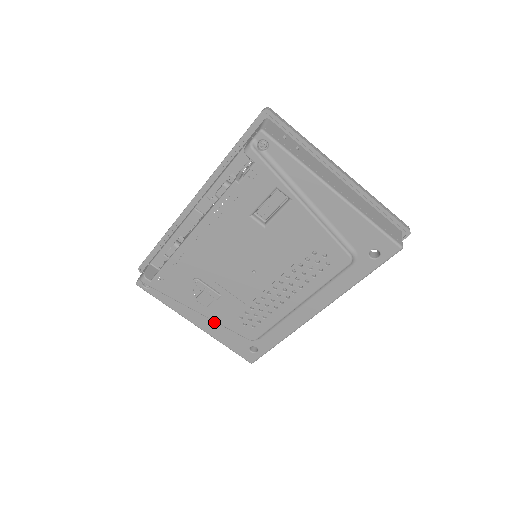
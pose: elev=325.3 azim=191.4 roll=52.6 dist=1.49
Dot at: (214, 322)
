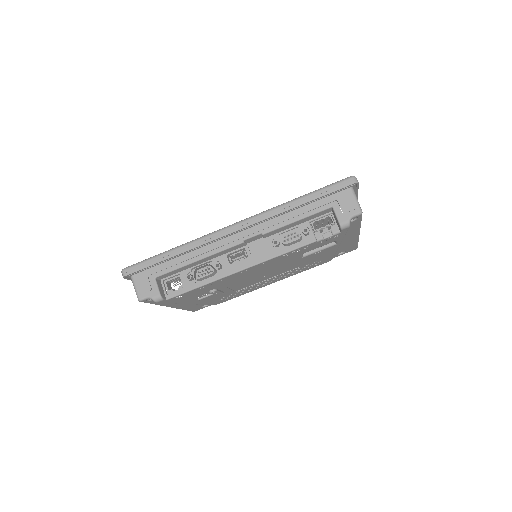
Dot at: occluded
